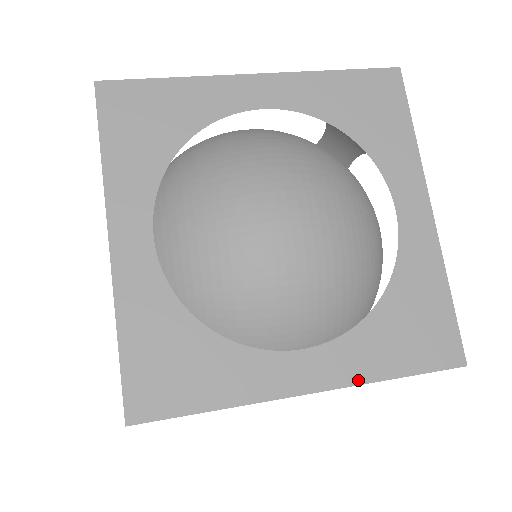
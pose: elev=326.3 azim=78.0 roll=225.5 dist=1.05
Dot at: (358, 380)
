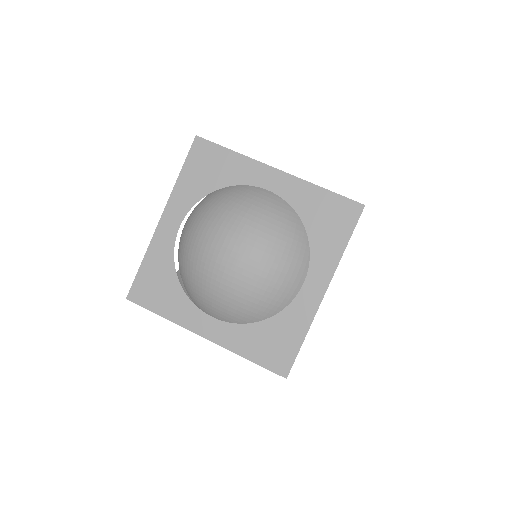
Dot at: occluded
